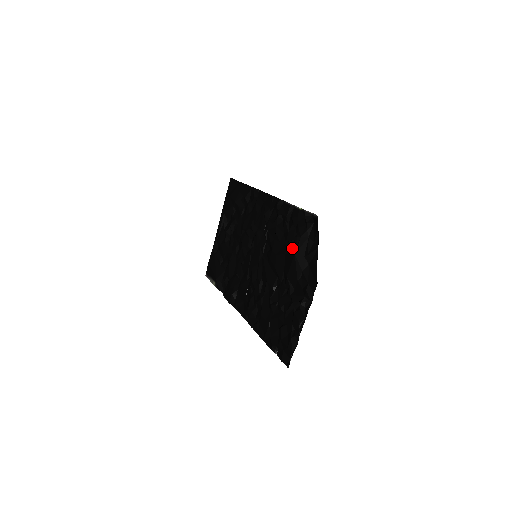
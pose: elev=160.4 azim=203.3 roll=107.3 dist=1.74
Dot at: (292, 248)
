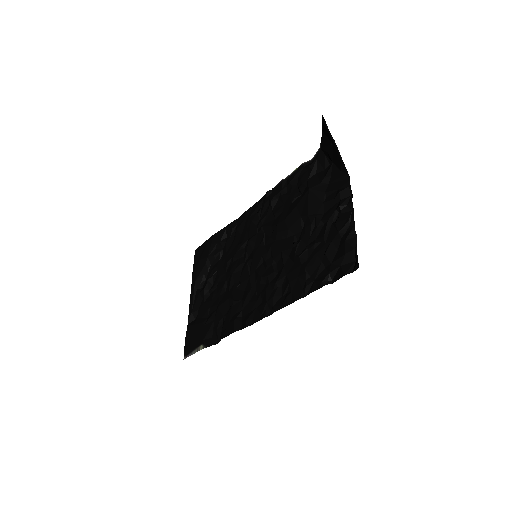
Dot at: (302, 196)
